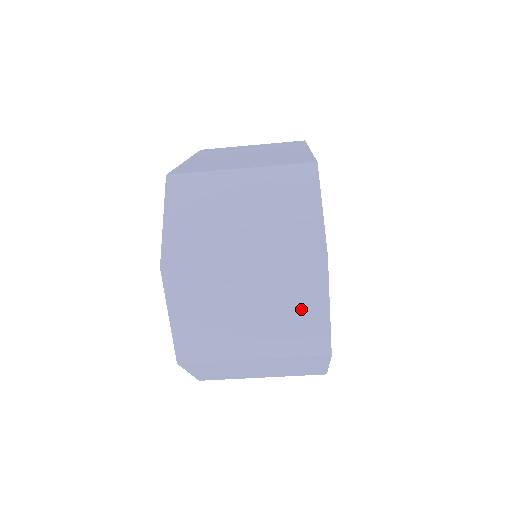
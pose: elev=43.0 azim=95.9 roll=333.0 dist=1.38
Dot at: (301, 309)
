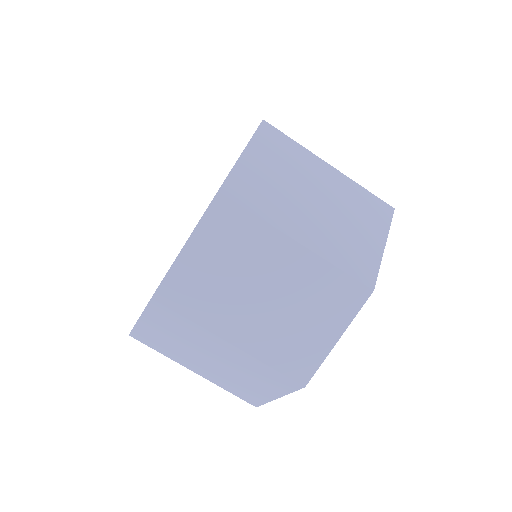
Dot at: (313, 324)
